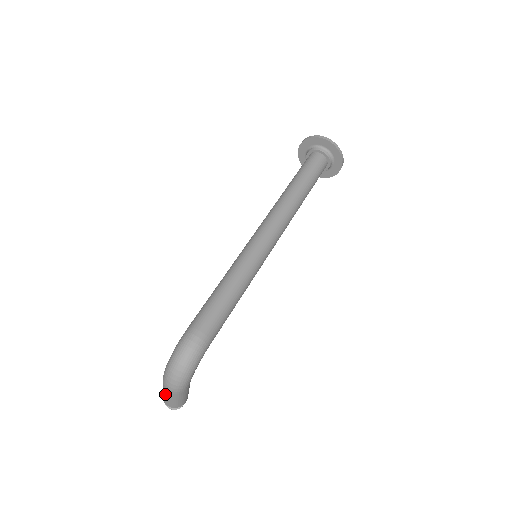
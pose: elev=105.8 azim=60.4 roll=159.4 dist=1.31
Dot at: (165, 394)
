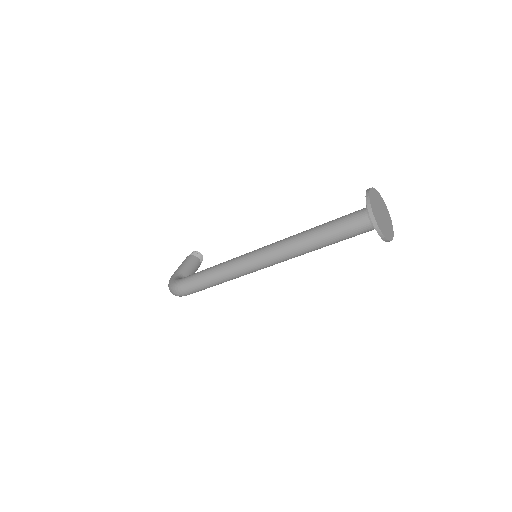
Dot at: occluded
